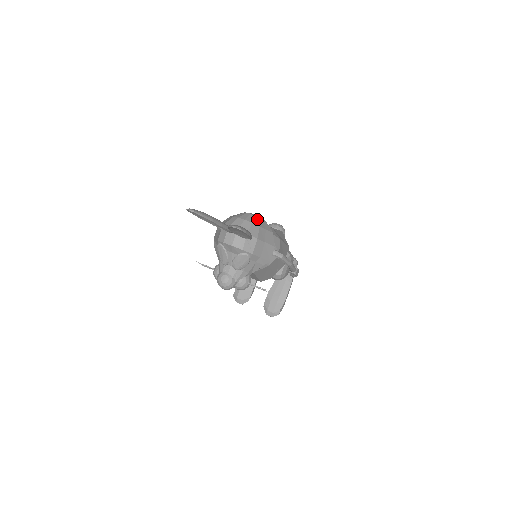
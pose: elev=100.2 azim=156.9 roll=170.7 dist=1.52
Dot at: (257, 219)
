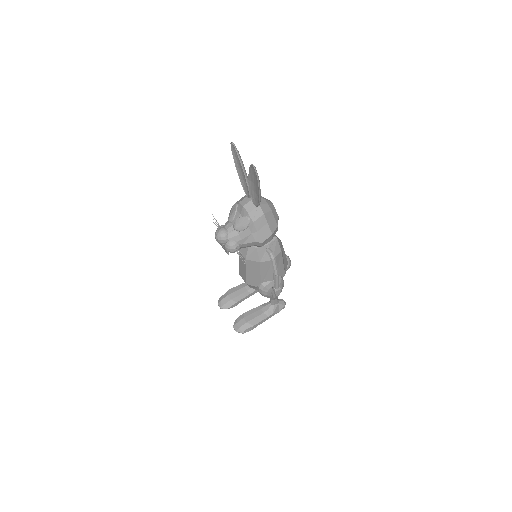
Dot at: (273, 207)
